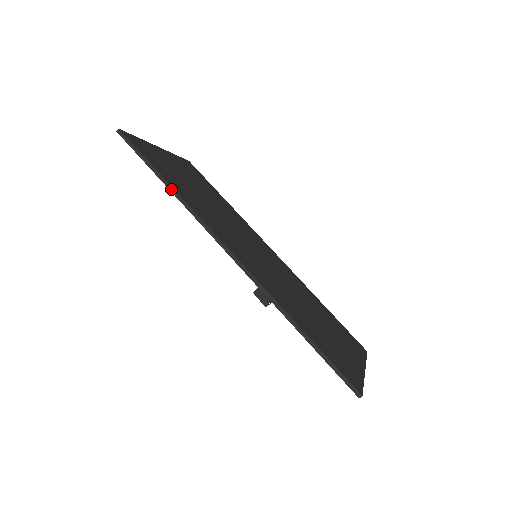
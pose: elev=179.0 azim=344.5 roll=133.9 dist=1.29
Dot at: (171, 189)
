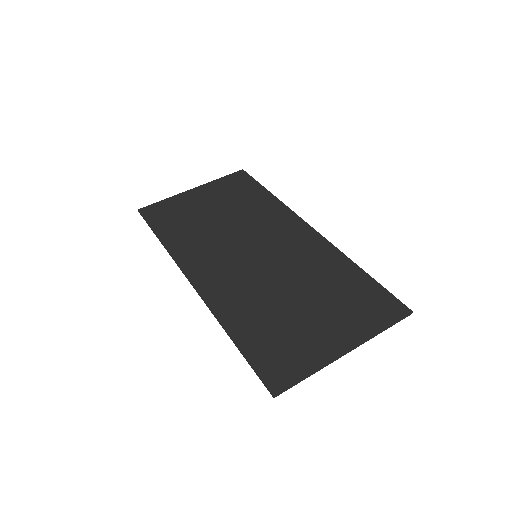
Dot at: (161, 243)
